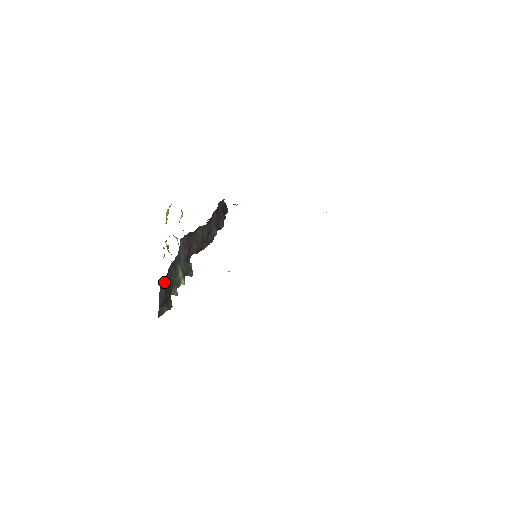
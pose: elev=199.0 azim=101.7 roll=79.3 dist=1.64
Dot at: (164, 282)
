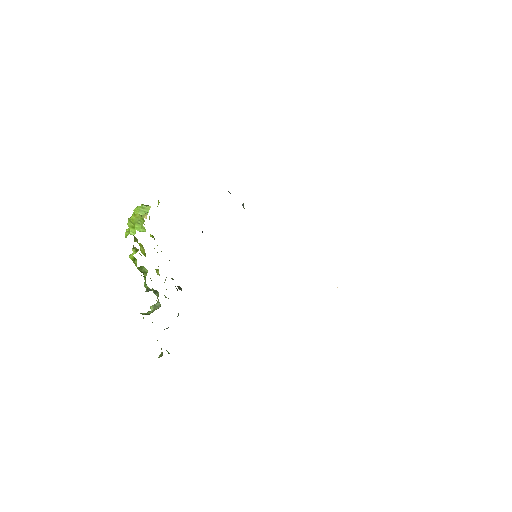
Dot at: occluded
